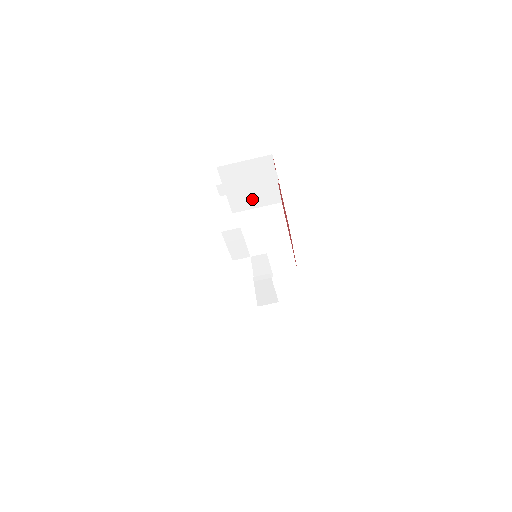
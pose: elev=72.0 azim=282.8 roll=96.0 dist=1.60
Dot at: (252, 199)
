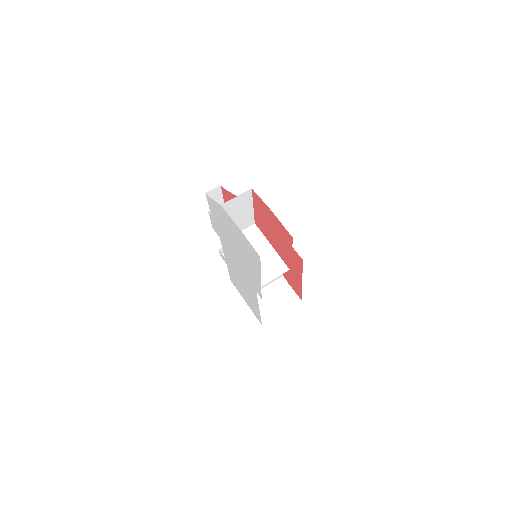
Dot at: (273, 304)
